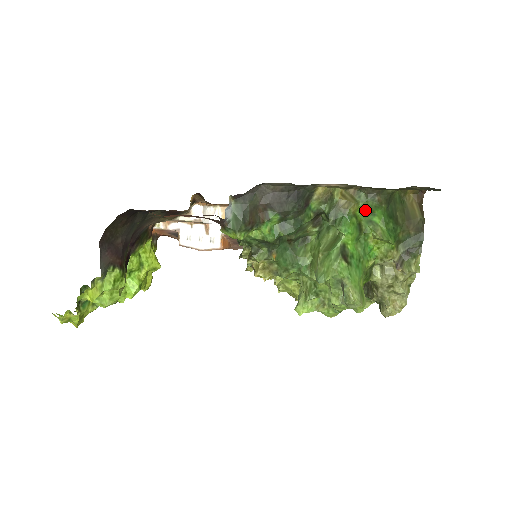
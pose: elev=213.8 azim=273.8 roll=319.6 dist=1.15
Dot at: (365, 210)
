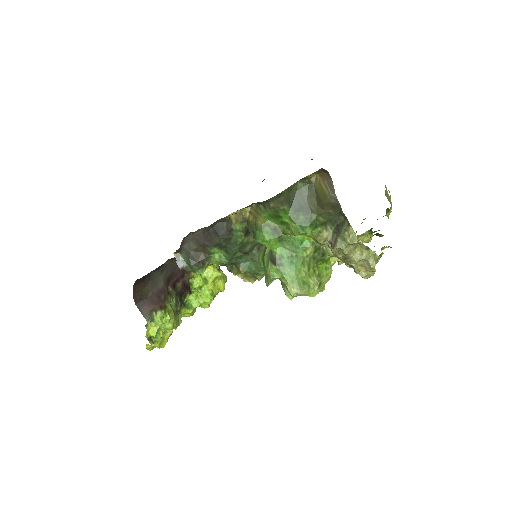
Dot at: (272, 217)
